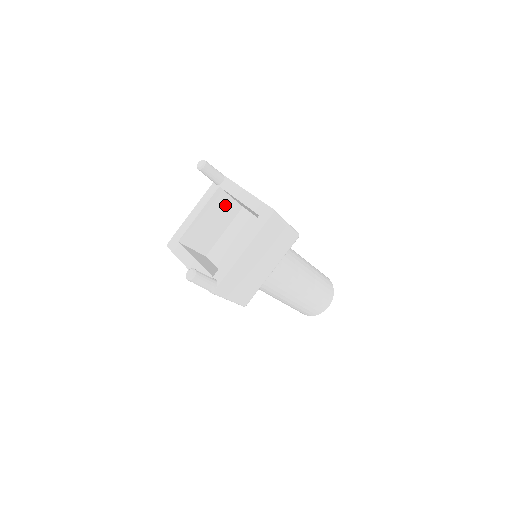
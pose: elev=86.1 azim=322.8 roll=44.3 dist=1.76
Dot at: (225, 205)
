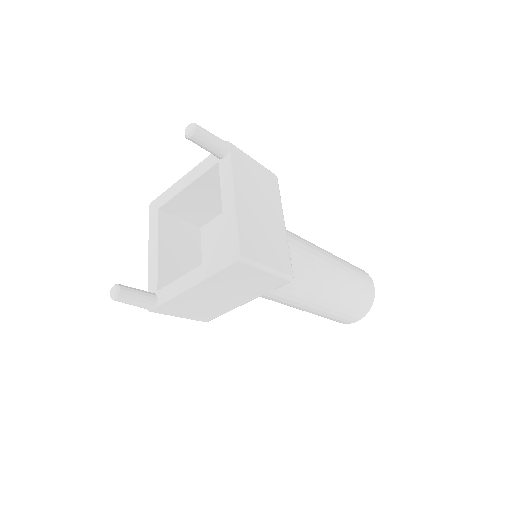
Dot at: occluded
